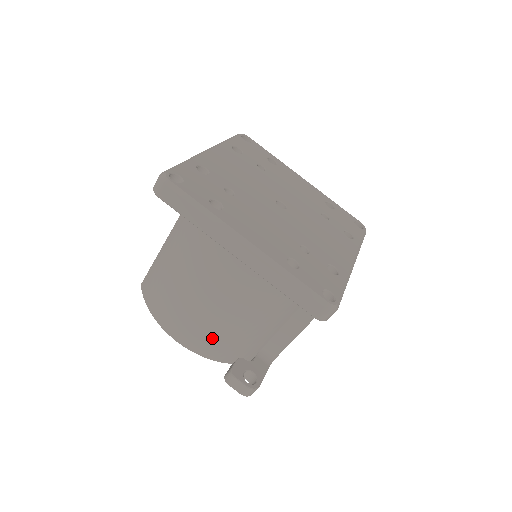
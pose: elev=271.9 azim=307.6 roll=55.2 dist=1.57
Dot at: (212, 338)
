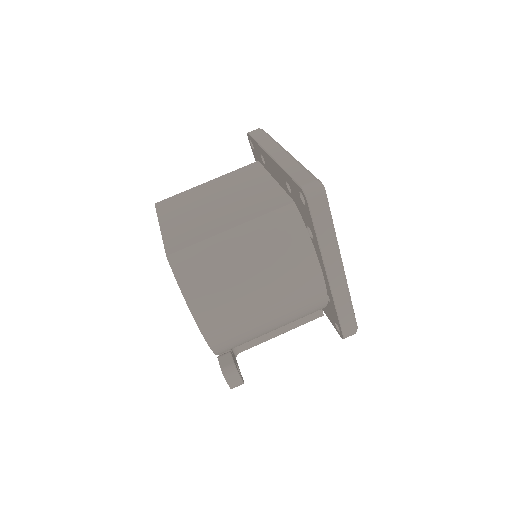
Dot at: (237, 333)
